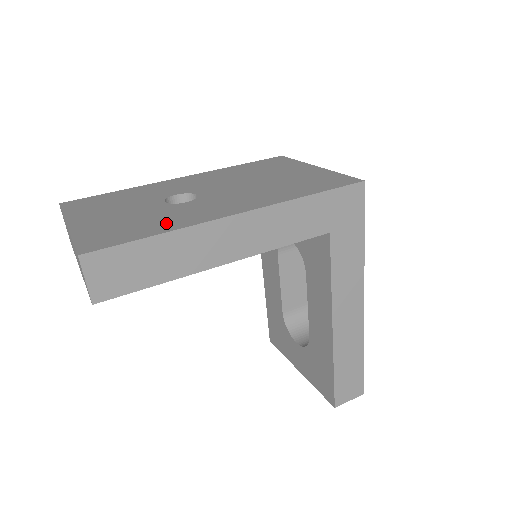
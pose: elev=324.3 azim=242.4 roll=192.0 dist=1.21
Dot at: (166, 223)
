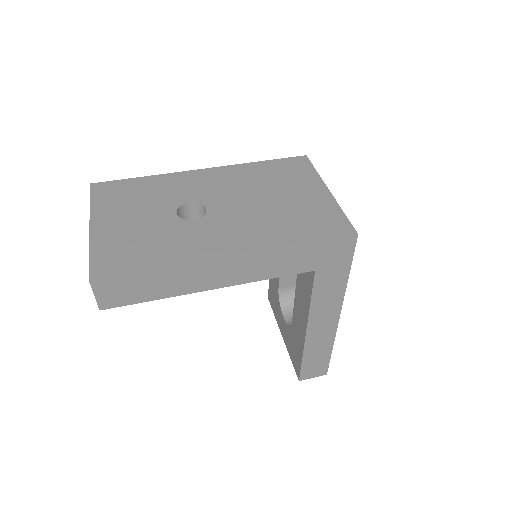
Dot at: (167, 252)
